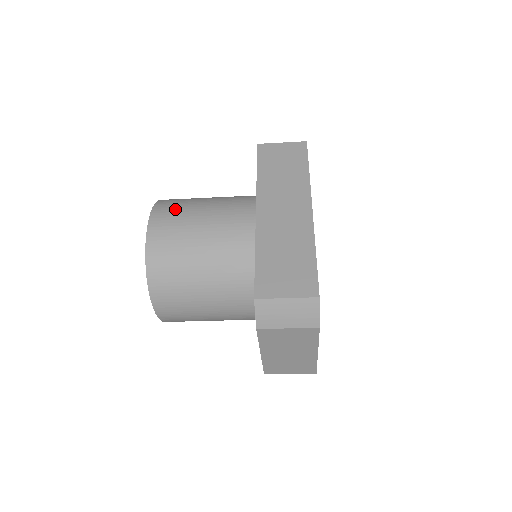
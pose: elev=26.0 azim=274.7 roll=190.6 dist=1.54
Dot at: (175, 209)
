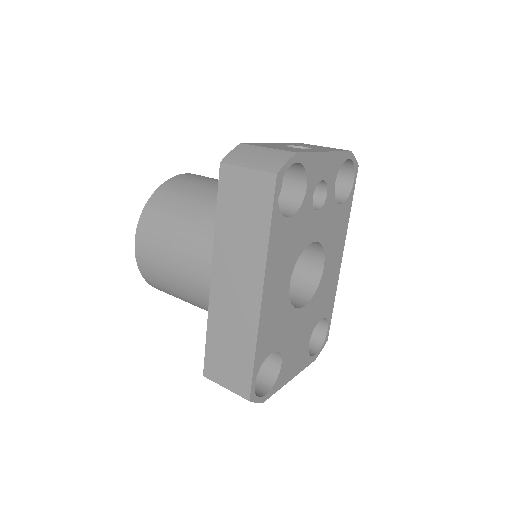
Dot at: (153, 235)
